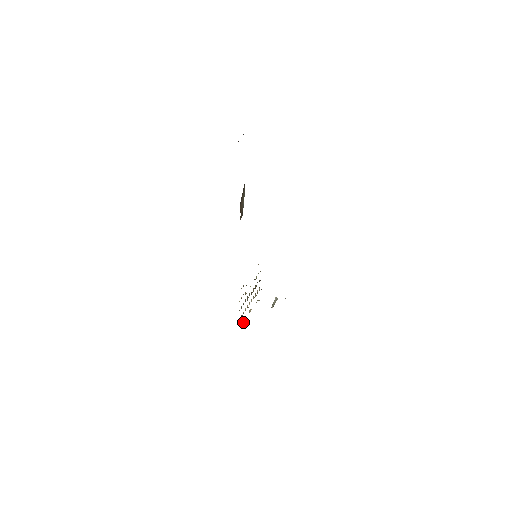
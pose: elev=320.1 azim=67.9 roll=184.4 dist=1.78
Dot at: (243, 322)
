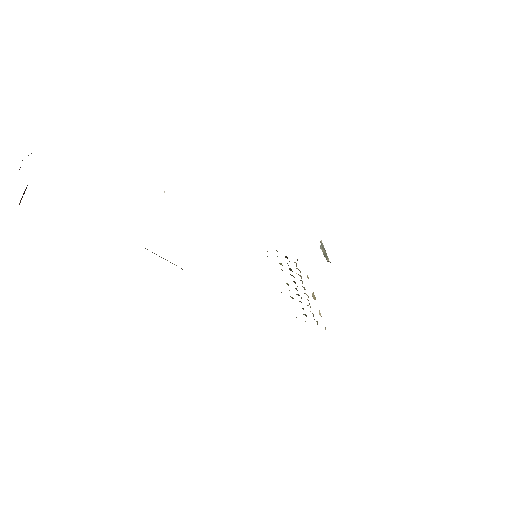
Dot at: occluded
